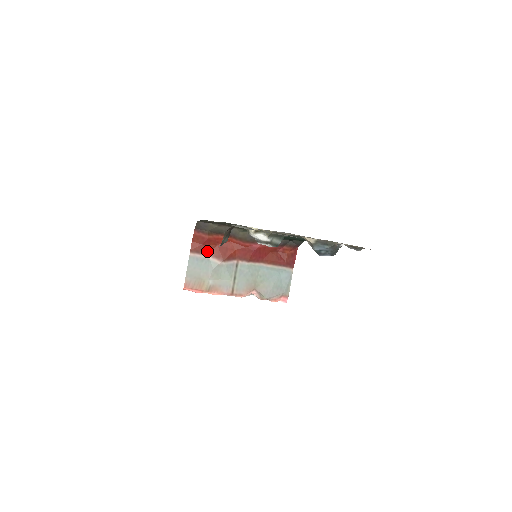
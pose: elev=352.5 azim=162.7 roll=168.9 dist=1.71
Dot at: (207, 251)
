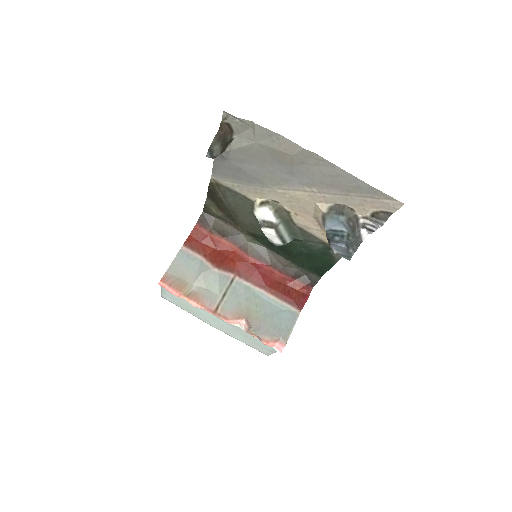
Dot at: (203, 251)
